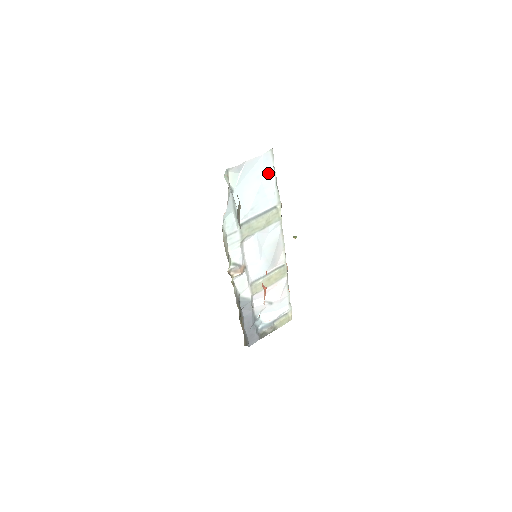
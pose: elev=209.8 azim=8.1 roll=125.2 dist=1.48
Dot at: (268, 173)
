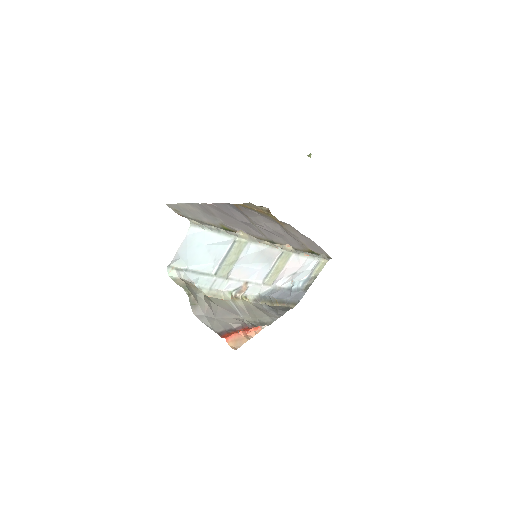
Dot at: (204, 236)
